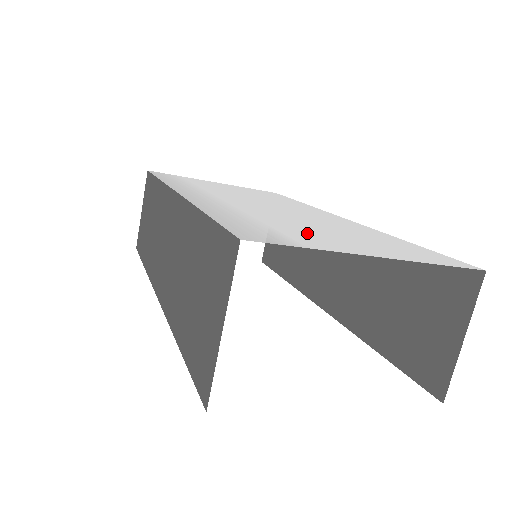
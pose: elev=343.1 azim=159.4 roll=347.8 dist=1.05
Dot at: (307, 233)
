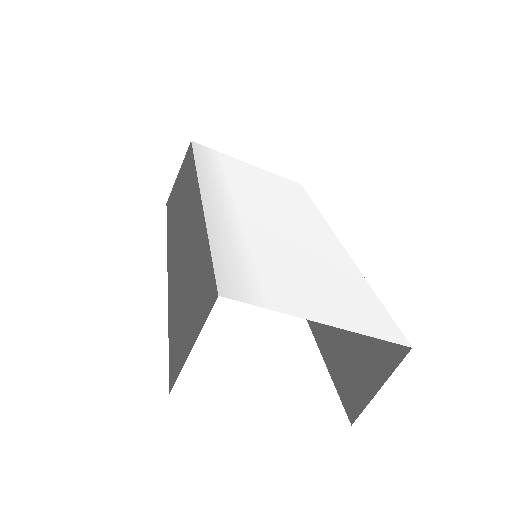
Dot at: (283, 280)
